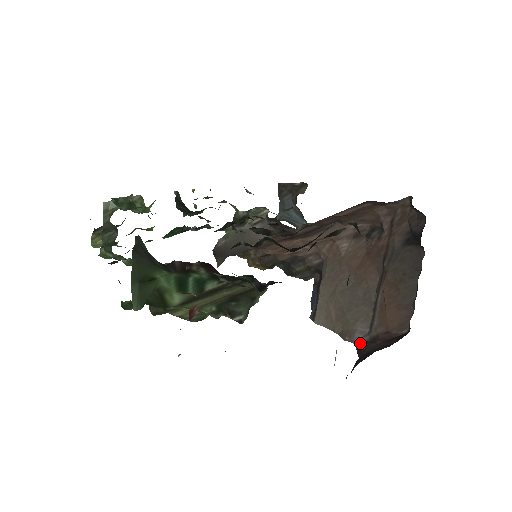
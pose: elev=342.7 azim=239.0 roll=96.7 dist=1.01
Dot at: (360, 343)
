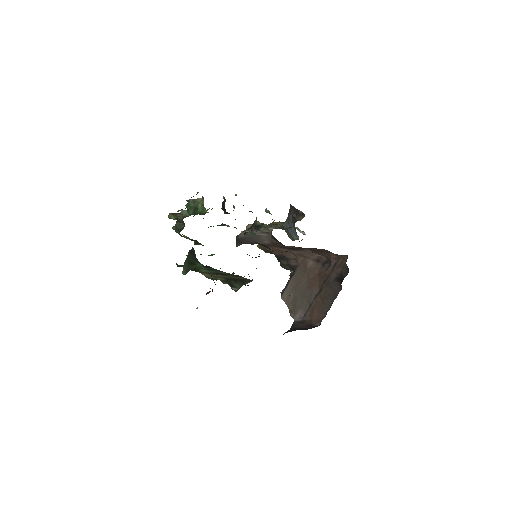
Dot at: (296, 321)
